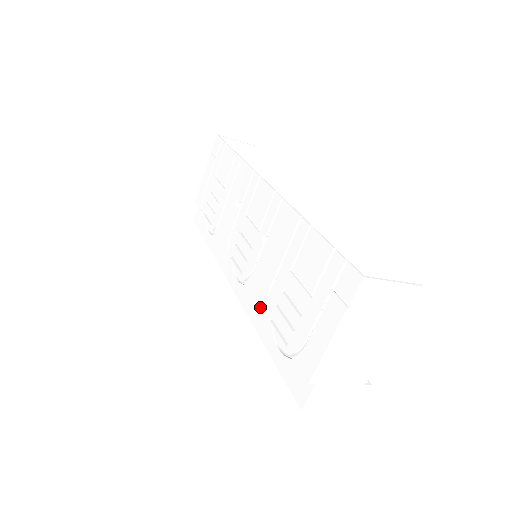
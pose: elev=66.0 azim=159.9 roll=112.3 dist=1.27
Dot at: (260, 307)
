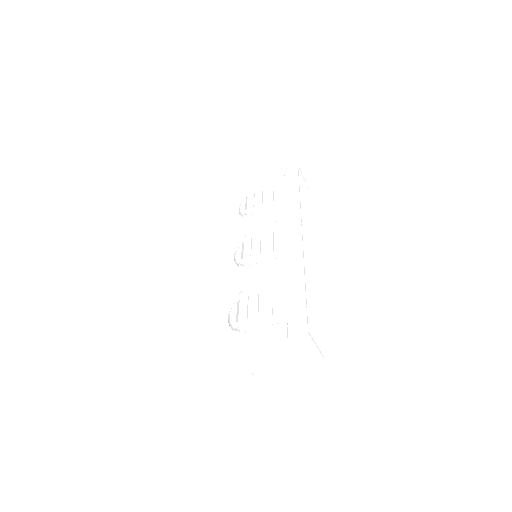
Dot at: (238, 288)
